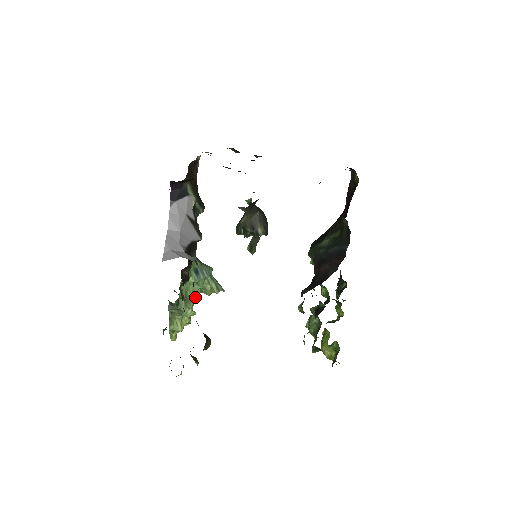
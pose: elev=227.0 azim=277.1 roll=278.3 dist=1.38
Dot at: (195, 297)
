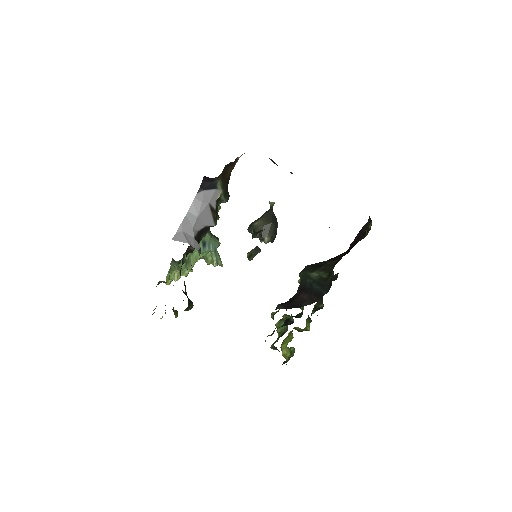
Dot at: occluded
